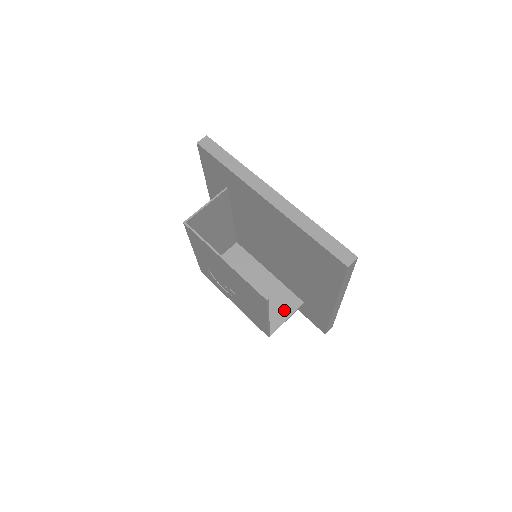
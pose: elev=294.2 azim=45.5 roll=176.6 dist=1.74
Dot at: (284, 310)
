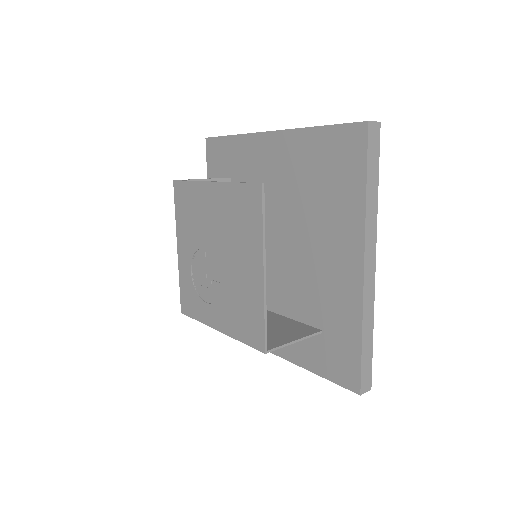
Dot at: (292, 334)
